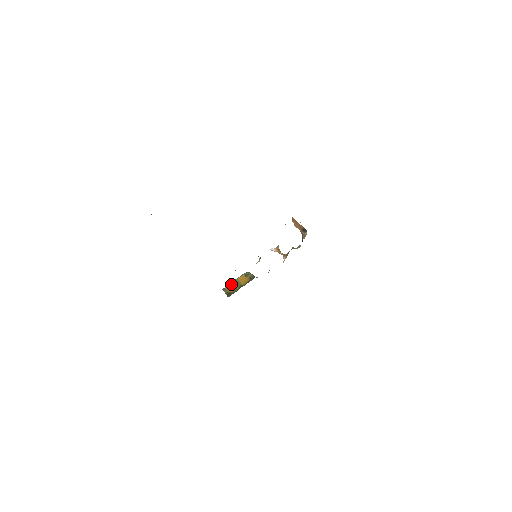
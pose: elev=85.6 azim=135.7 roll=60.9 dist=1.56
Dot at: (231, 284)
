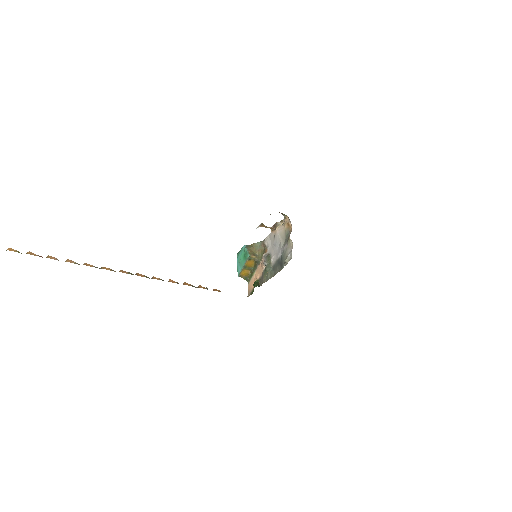
Dot at: (242, 271)
